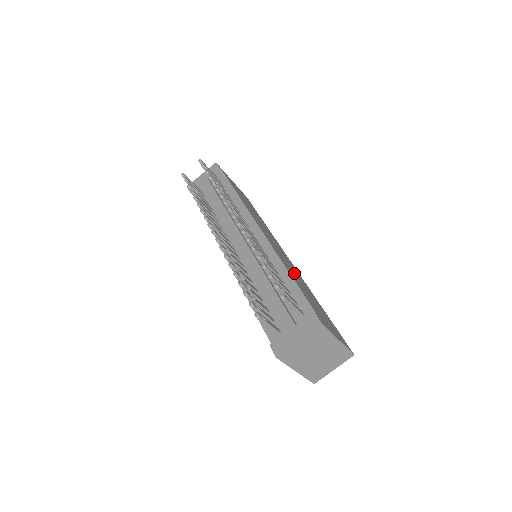
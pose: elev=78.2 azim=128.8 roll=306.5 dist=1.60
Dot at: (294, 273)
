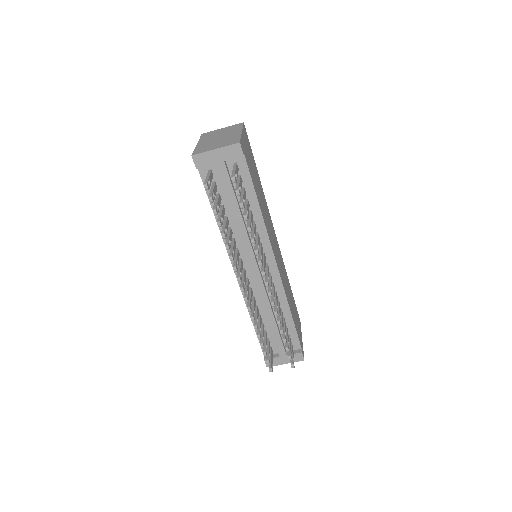
Dot at: occluded
